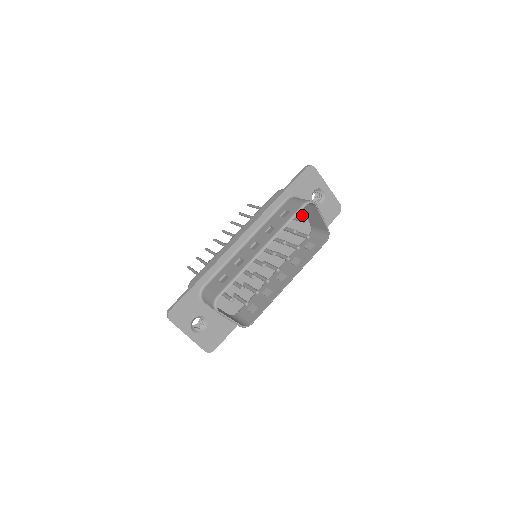
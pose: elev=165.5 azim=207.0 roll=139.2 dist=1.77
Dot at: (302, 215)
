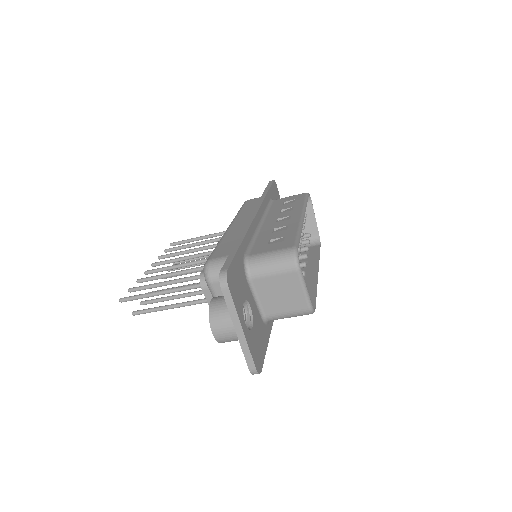
Dot at: occluded
